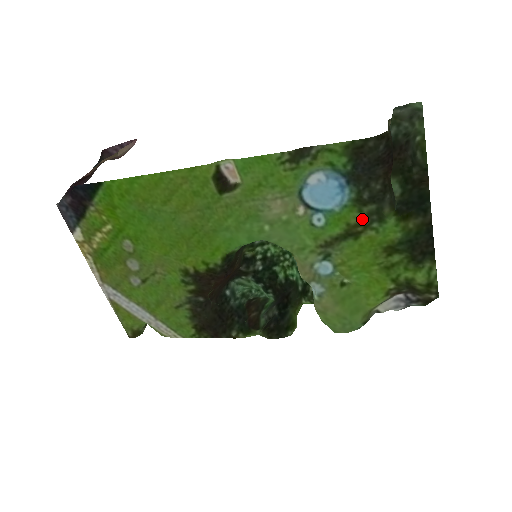
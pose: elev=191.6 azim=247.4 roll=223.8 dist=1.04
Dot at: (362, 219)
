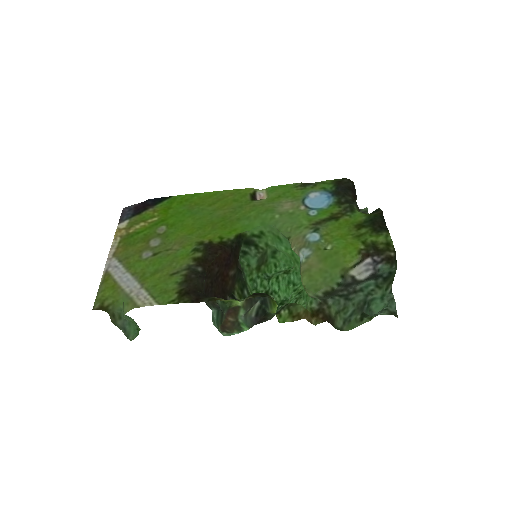
Dot at: (341, 211)
